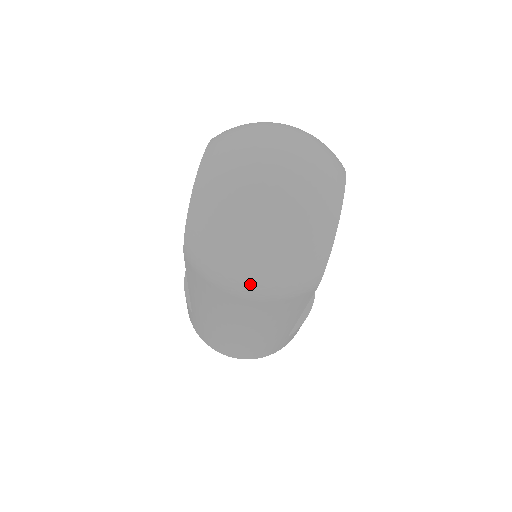
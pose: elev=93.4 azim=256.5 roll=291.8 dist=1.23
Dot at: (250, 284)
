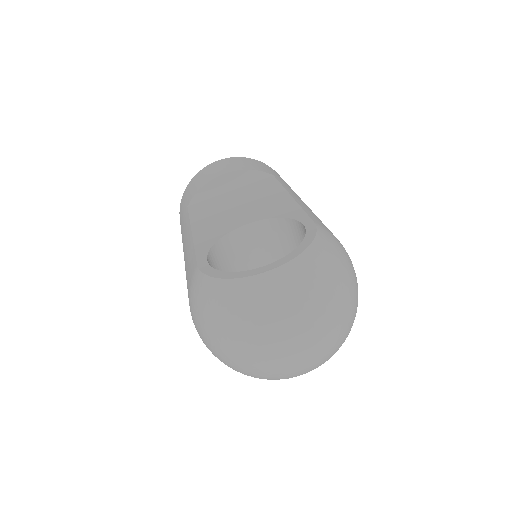
Dot at: (202, 338)
